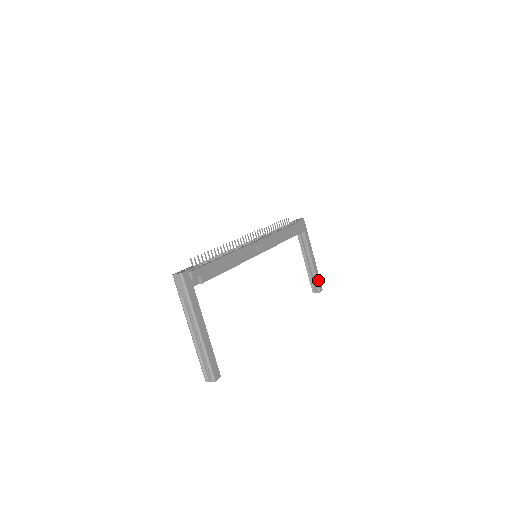
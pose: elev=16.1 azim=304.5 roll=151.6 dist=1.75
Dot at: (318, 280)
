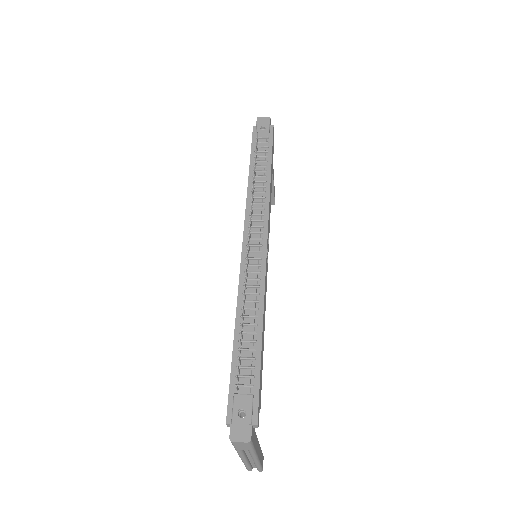
Dot at: (274, 192)
